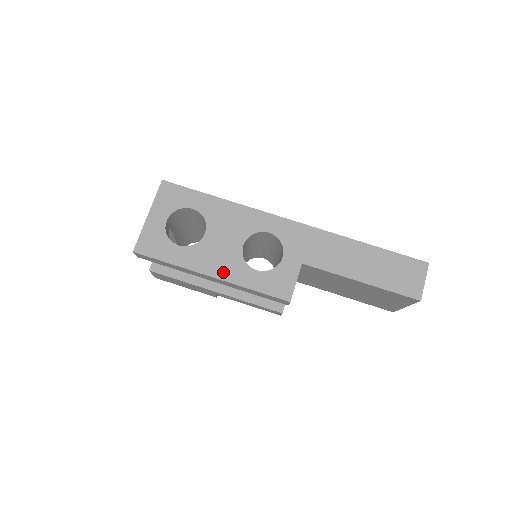
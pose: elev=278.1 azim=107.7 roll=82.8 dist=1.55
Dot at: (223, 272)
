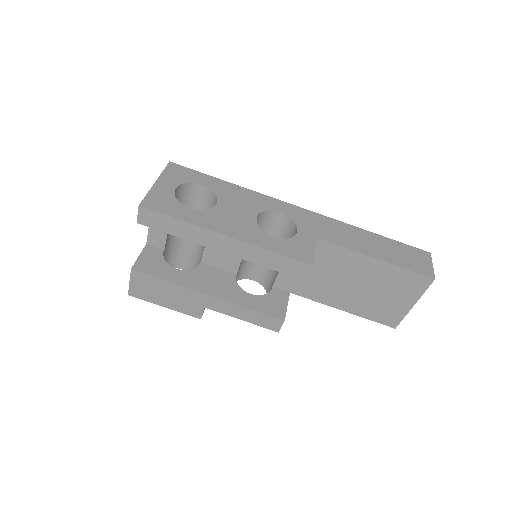
Dot at: (239, 234)
